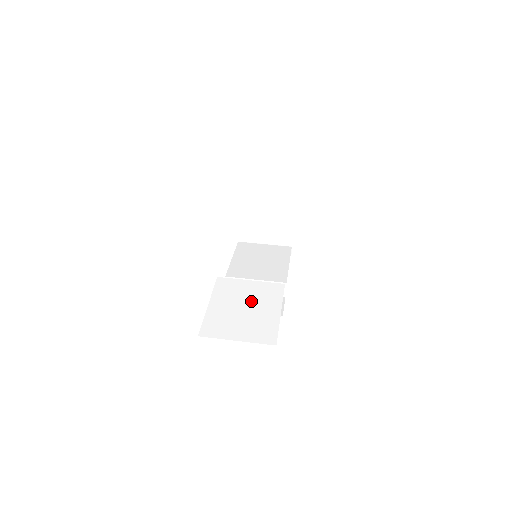
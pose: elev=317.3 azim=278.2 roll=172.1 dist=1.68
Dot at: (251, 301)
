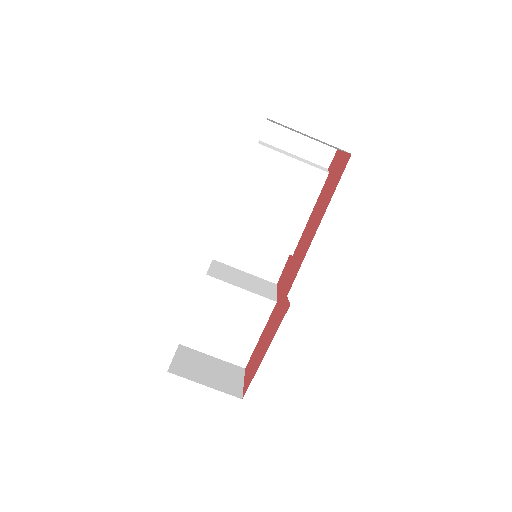
Dot at: (235, 317)
